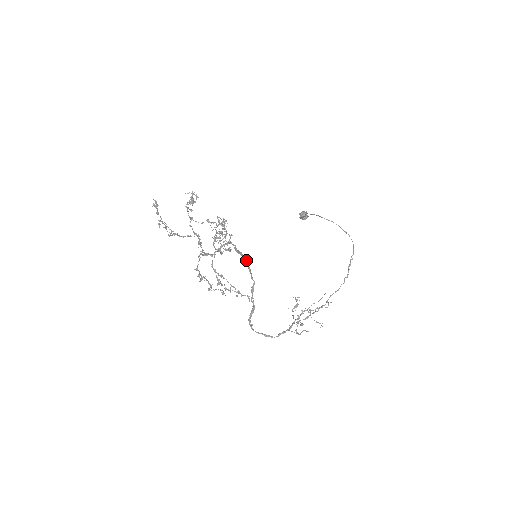
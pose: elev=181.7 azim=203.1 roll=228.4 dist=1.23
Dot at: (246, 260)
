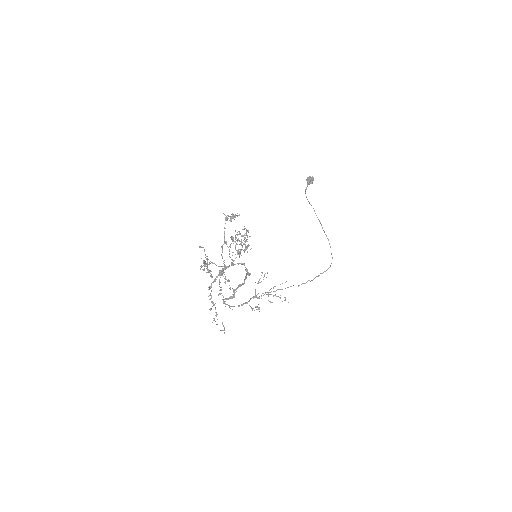
Dot at: (248, 274)
